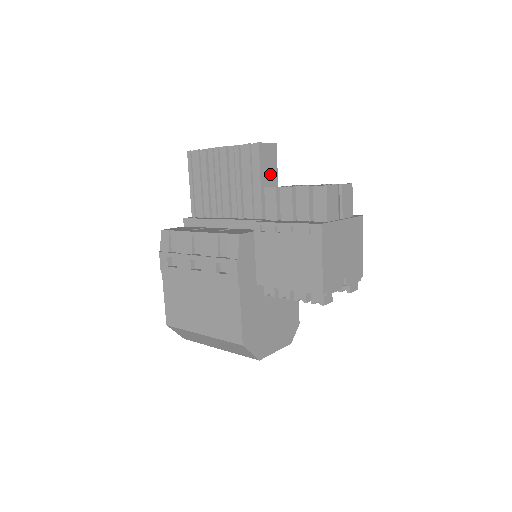
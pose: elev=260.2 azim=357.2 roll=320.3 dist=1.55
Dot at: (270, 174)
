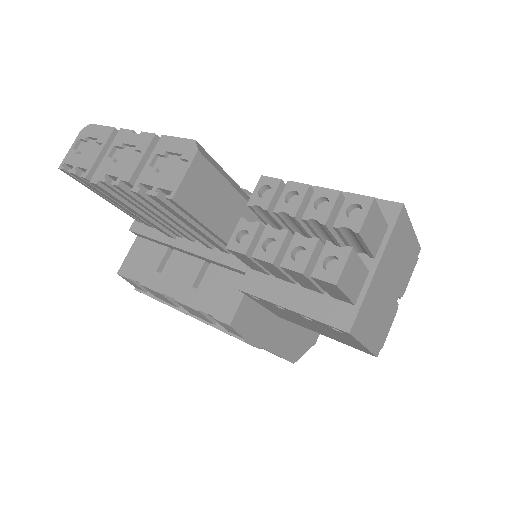
Dot at: (219, 201)
